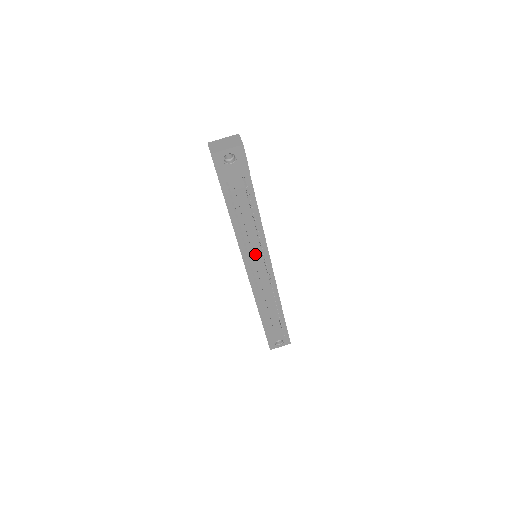
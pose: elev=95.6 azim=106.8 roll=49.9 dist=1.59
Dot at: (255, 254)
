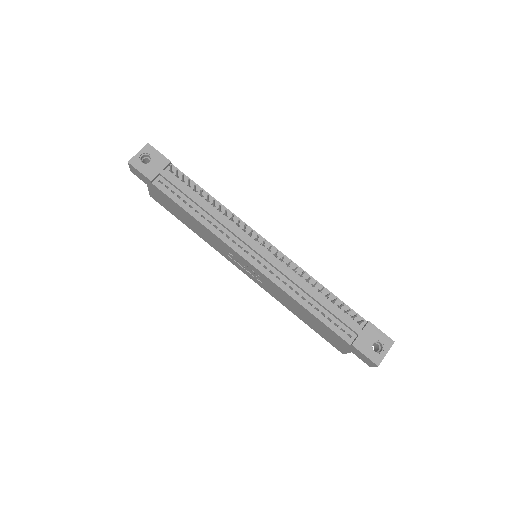
Dot at: (238, 234)
